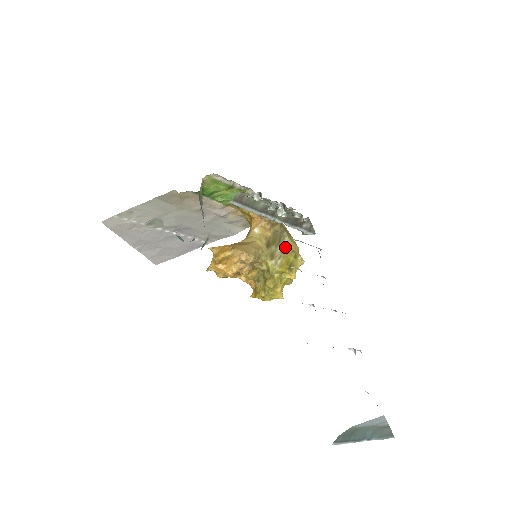
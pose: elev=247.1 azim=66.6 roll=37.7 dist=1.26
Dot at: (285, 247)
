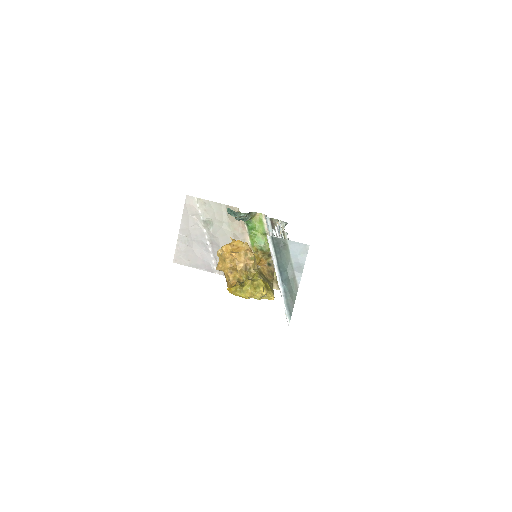
Dot at: (269, 284)
